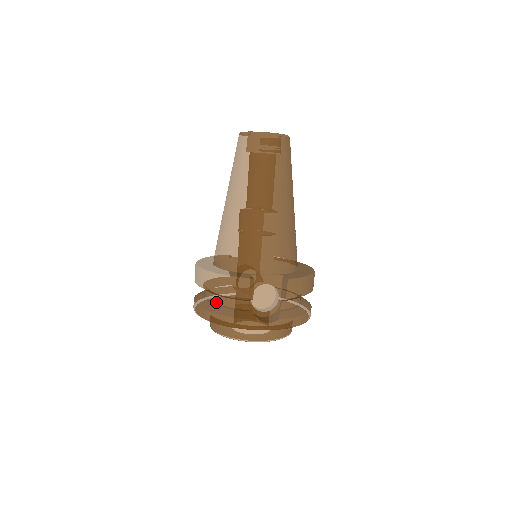
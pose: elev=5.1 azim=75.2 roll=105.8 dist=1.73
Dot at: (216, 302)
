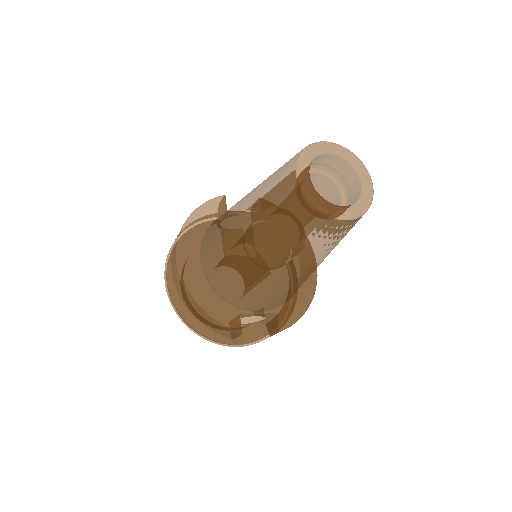
Dot at: occluded
